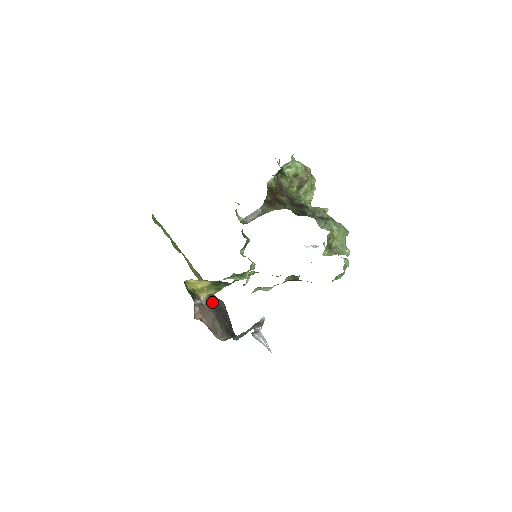
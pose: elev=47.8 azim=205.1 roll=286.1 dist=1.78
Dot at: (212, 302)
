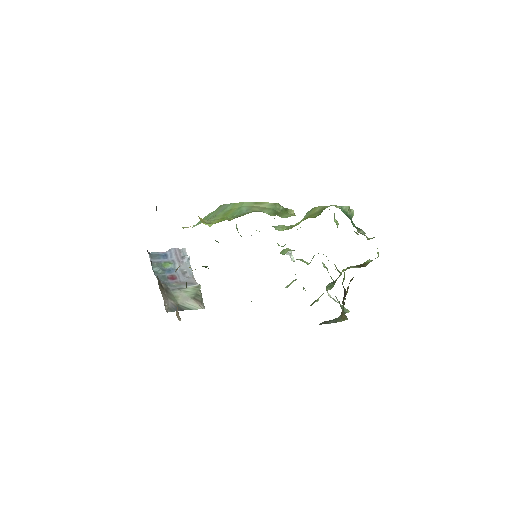
Dot at: occluded
